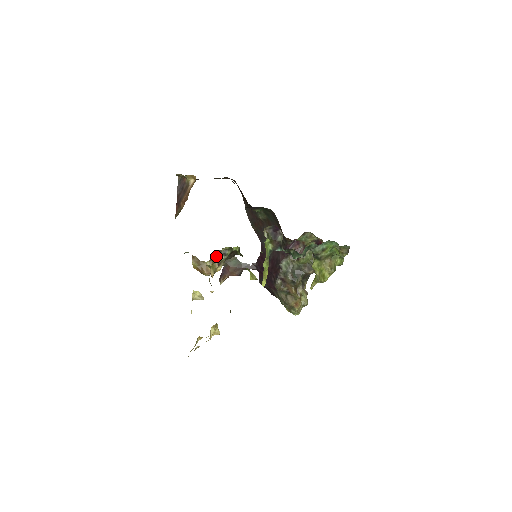
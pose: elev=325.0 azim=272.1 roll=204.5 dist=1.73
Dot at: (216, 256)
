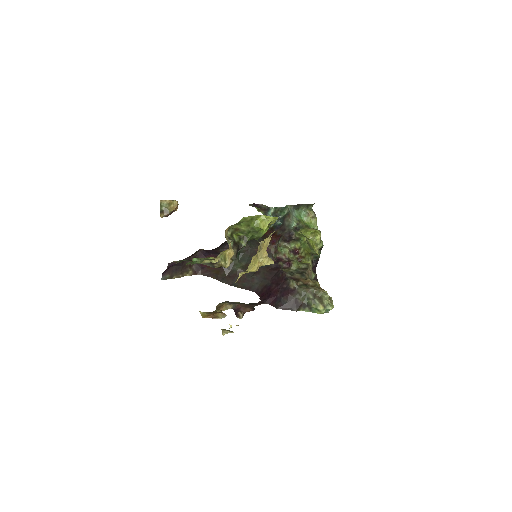
Dot at: (220, 304)
